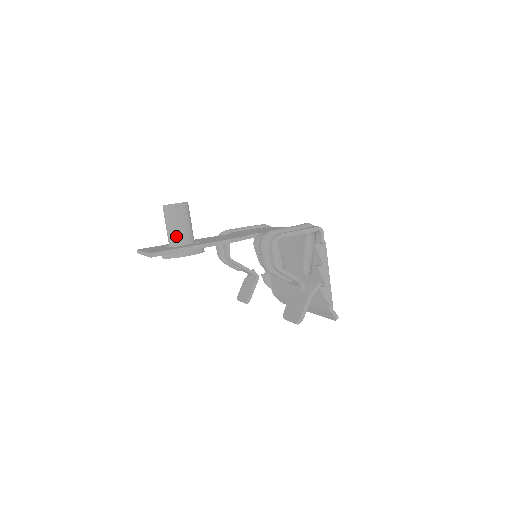
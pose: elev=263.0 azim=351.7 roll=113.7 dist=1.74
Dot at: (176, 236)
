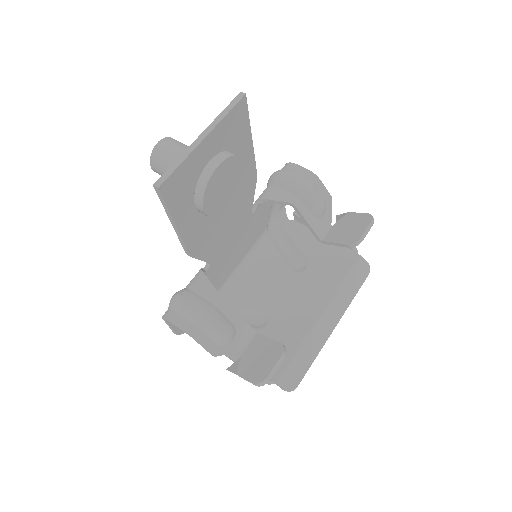
Dot at: occluded
